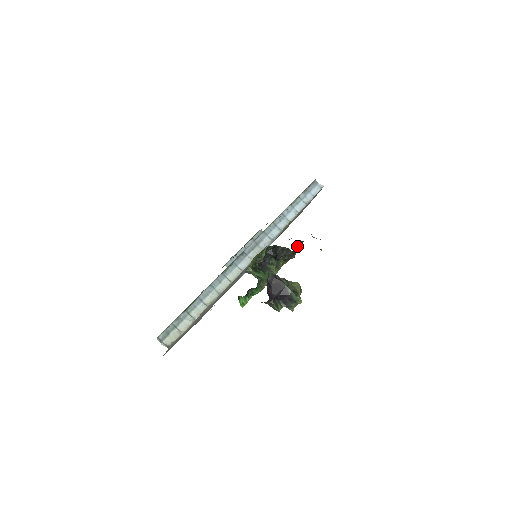
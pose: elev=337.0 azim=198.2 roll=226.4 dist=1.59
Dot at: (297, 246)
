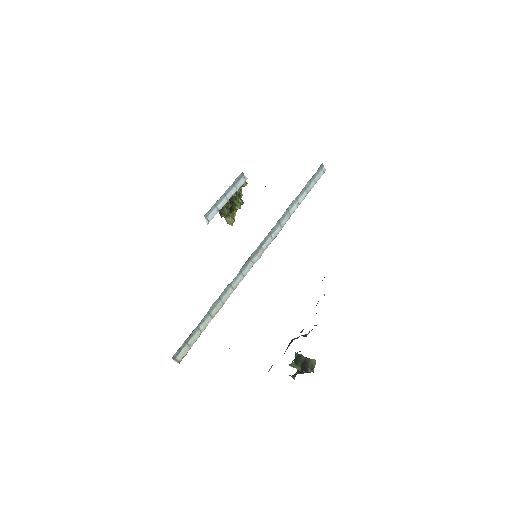
Dot at: occluded
